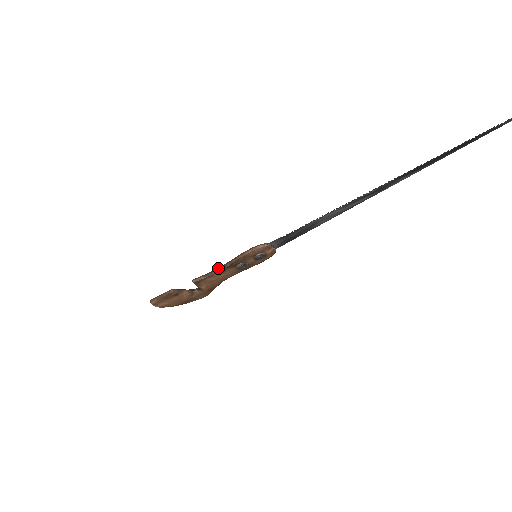
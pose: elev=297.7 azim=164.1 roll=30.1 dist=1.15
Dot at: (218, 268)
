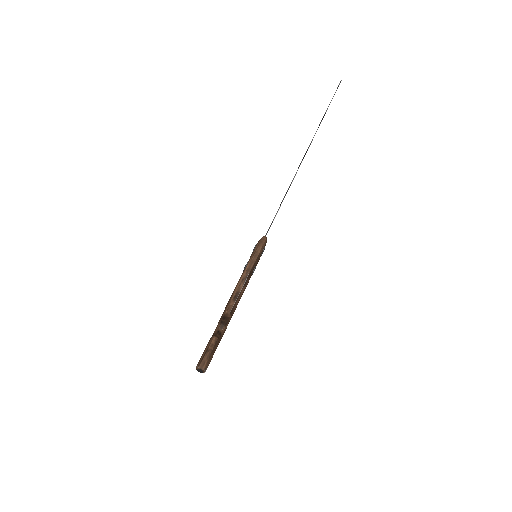
Dot at: (241, 284)
